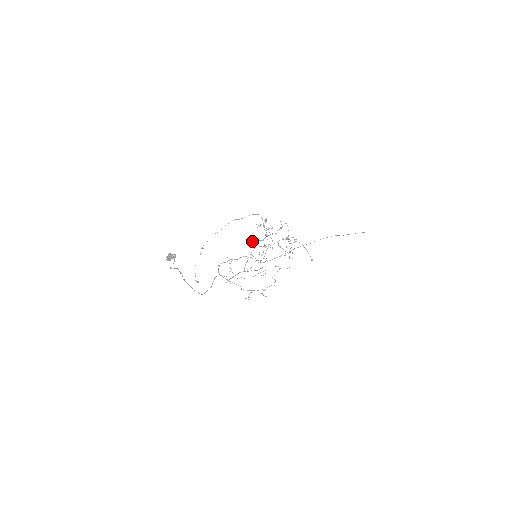
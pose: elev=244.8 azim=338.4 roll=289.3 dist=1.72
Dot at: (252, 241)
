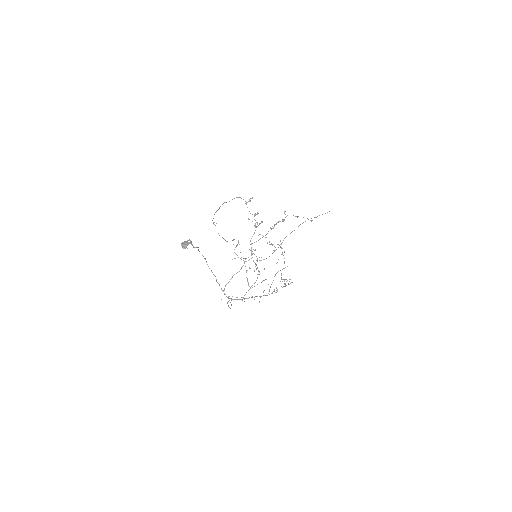
Dot at: occluded
